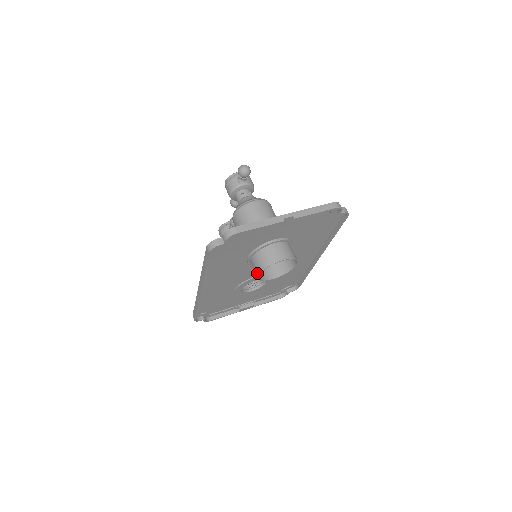
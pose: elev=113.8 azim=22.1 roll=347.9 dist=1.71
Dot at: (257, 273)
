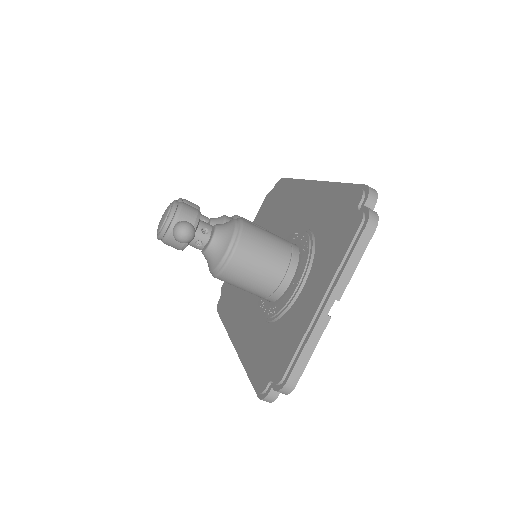
Dot at: occluded
